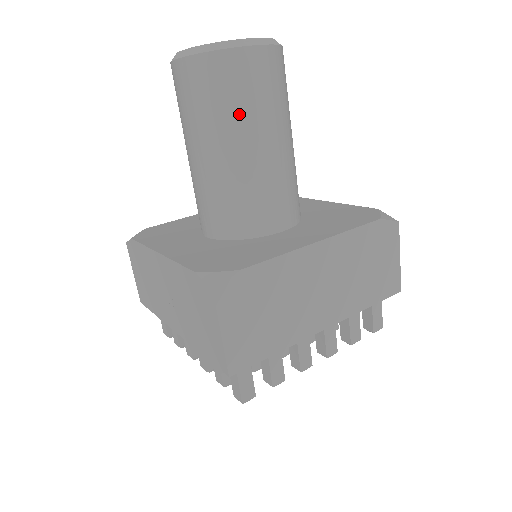
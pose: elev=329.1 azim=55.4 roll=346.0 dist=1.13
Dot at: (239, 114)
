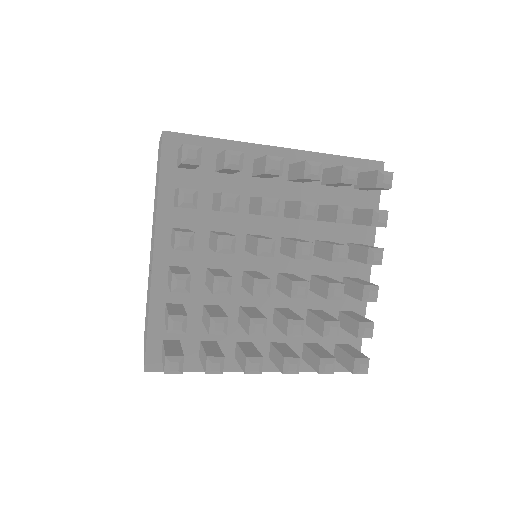
Dot at: occluded
